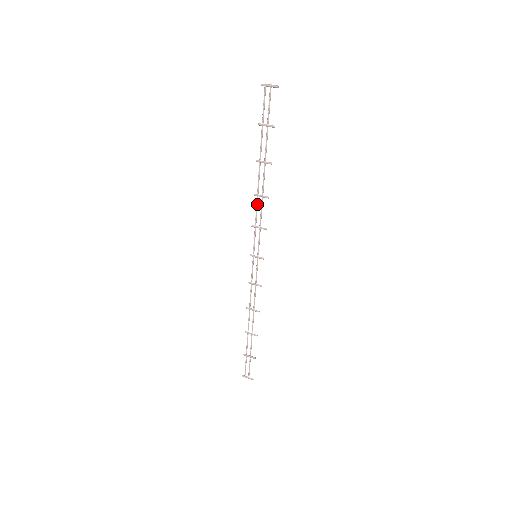
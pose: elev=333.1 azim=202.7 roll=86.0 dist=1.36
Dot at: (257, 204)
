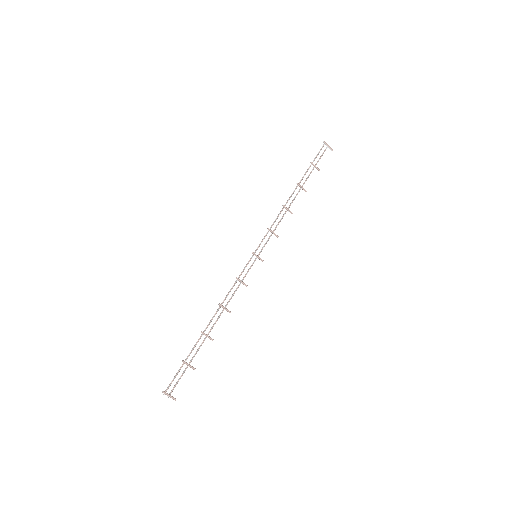
Dot at: occluded
